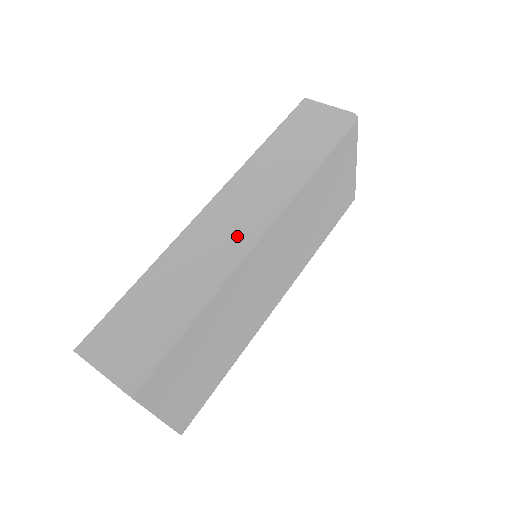
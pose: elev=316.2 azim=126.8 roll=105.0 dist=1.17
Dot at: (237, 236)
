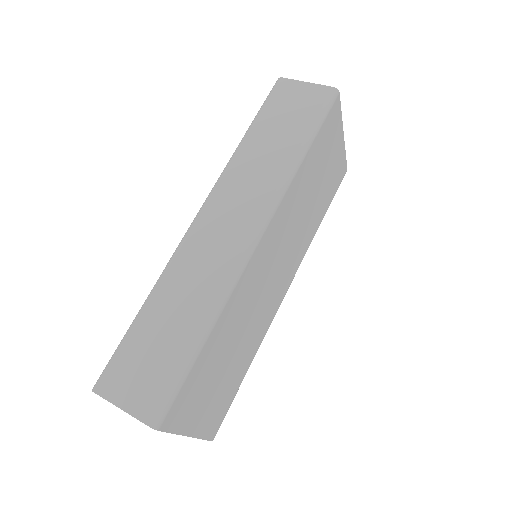
Dot at: (233, 245)
